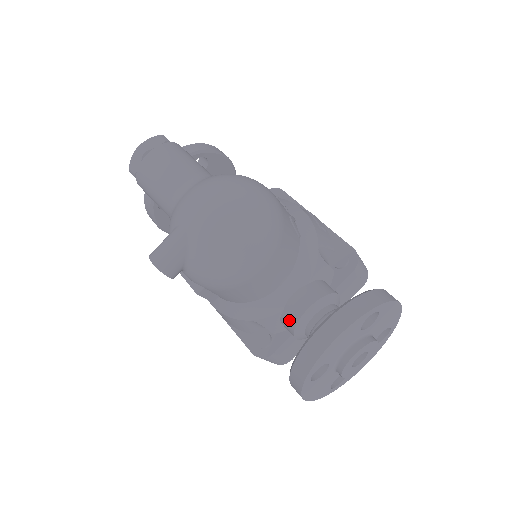
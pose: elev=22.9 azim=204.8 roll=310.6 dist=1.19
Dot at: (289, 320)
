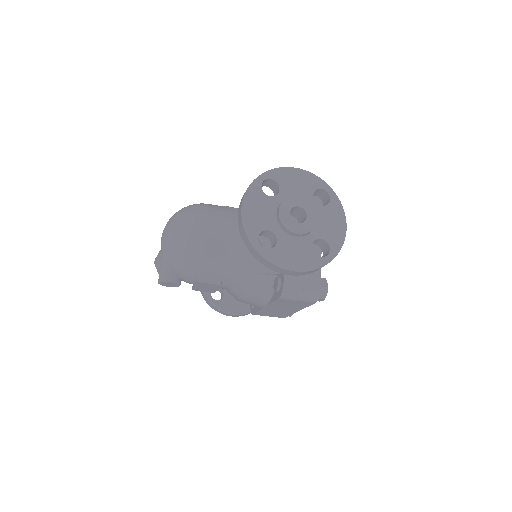
Dot at: occluded
